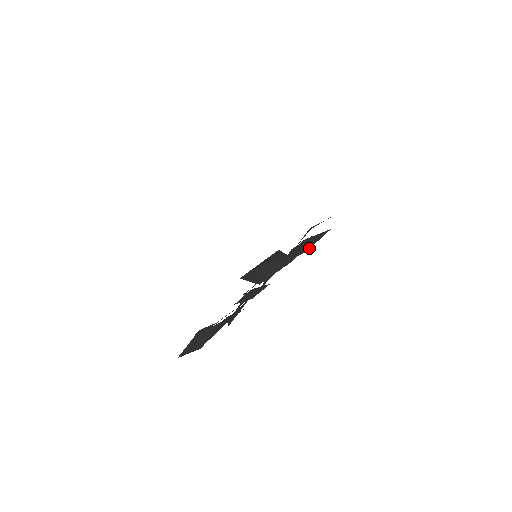
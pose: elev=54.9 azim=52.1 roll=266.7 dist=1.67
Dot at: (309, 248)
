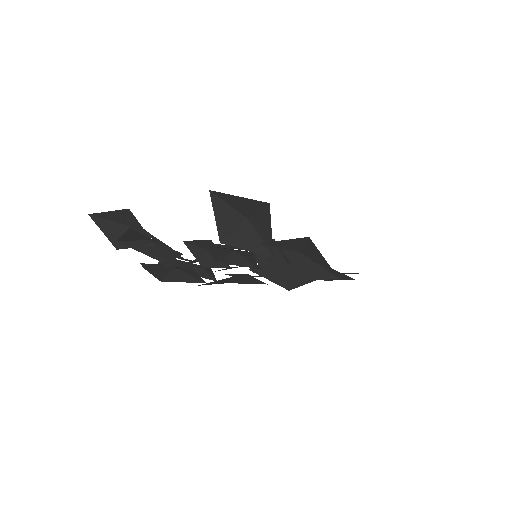
Dot at: (300, 279)
